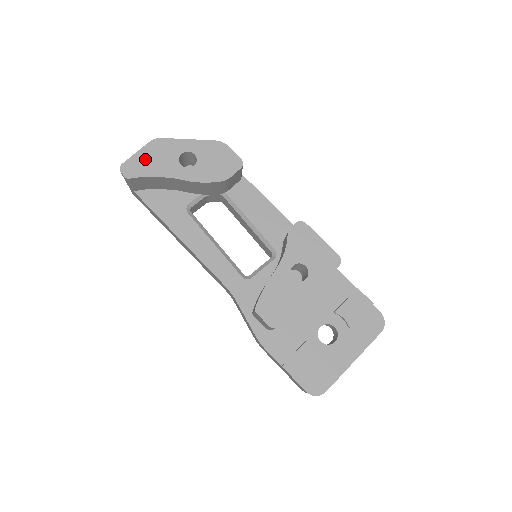
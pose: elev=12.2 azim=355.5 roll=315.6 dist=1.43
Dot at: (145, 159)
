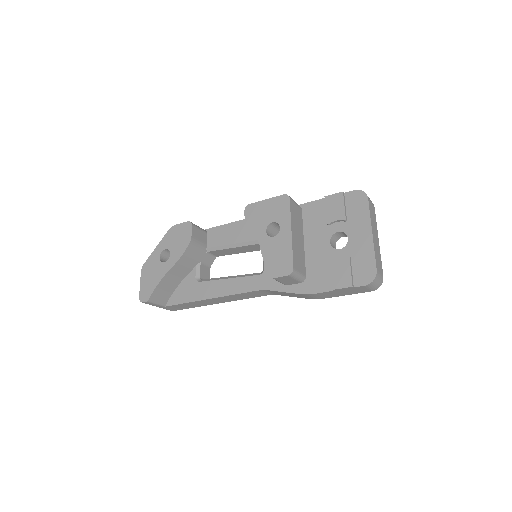
Dot at: (146, 282)
